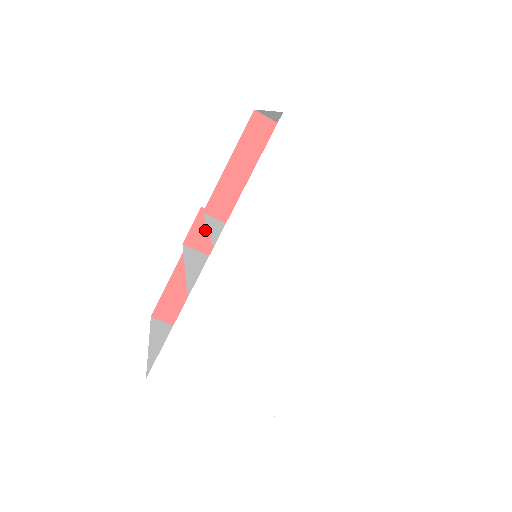
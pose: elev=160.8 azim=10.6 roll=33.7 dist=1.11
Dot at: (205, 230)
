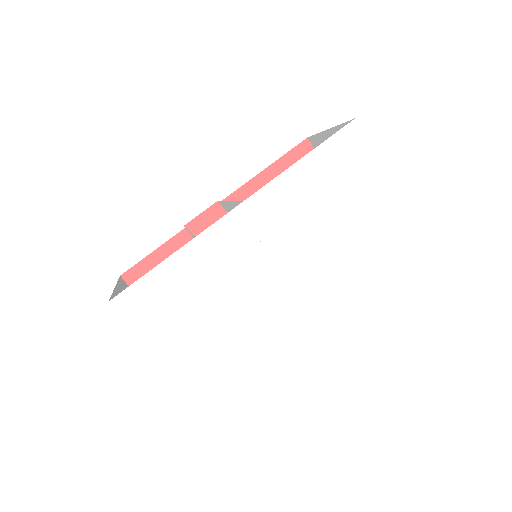
Dot at: (211, 224)
